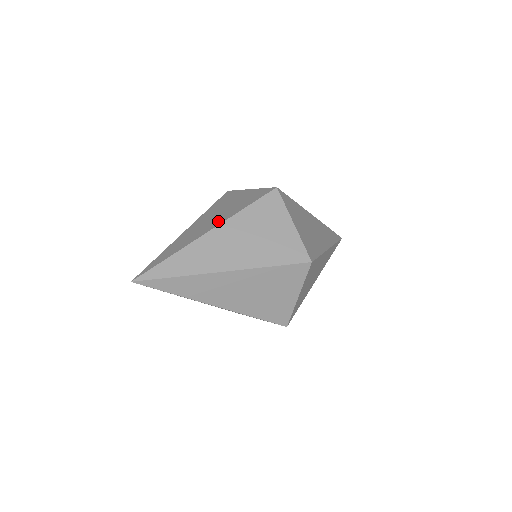
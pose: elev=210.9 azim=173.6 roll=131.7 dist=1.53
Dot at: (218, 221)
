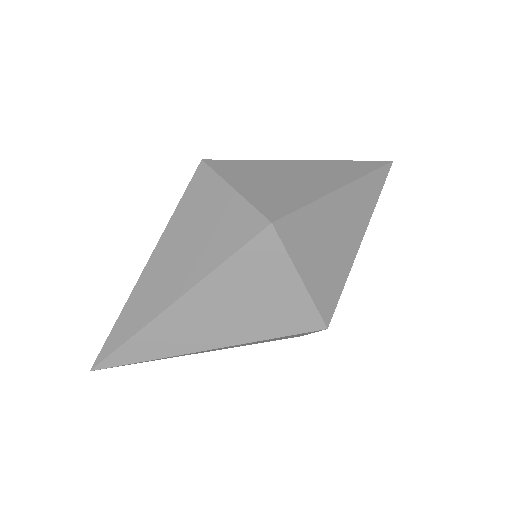
Dot at: occluded
